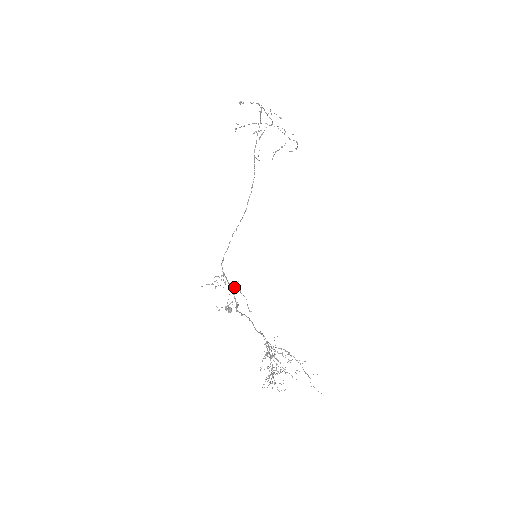
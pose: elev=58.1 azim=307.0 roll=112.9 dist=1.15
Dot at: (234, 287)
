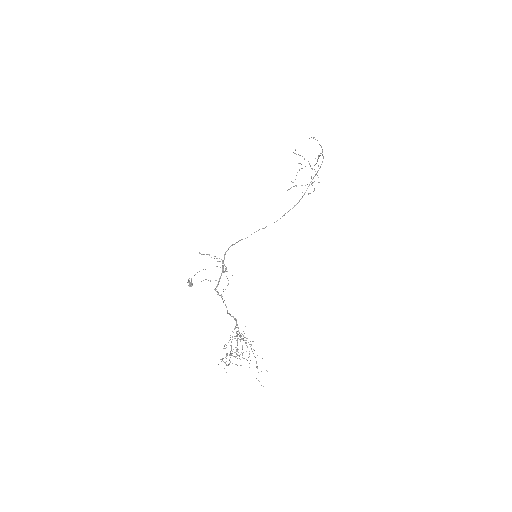
Dot at: occluded
